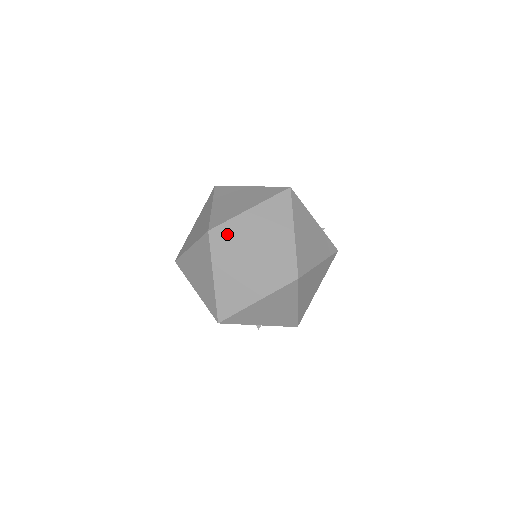
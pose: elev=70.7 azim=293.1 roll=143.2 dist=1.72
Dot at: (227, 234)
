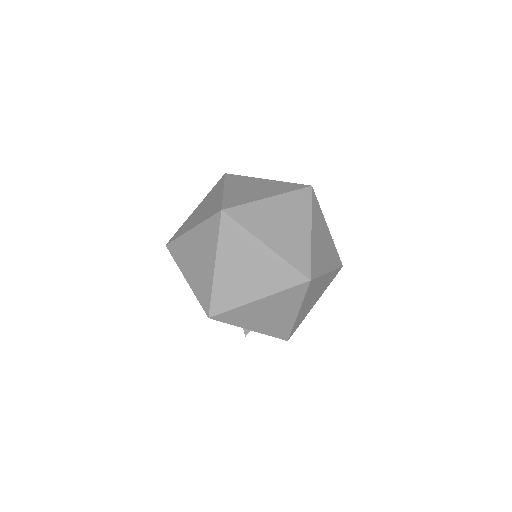
Dot at: (241, 218)
